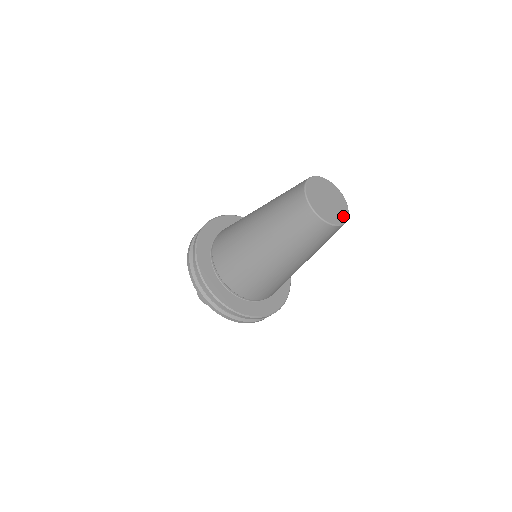
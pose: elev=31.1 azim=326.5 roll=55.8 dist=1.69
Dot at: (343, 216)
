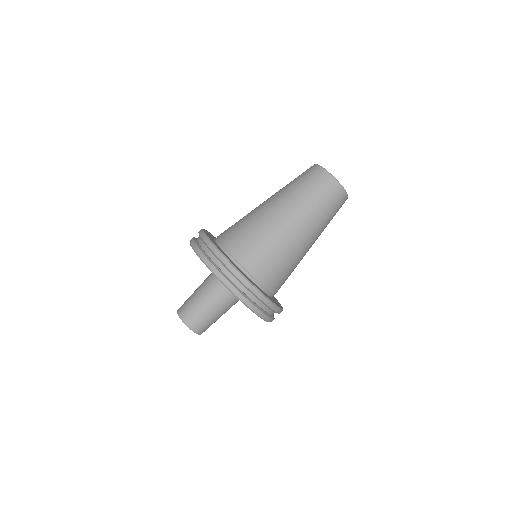
Dot at: occluded
